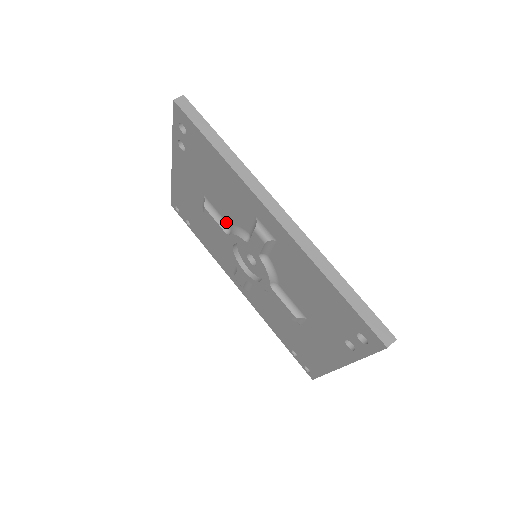
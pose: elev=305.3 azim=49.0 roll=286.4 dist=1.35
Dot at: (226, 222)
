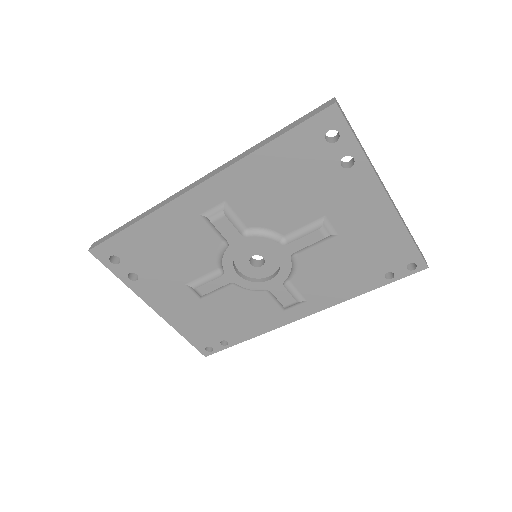
Dot at: (214, 271)
